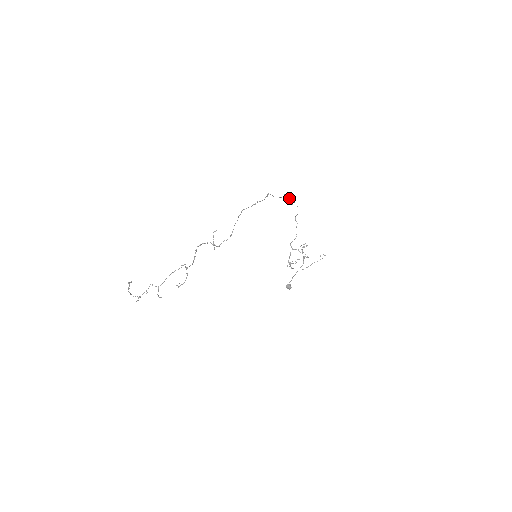
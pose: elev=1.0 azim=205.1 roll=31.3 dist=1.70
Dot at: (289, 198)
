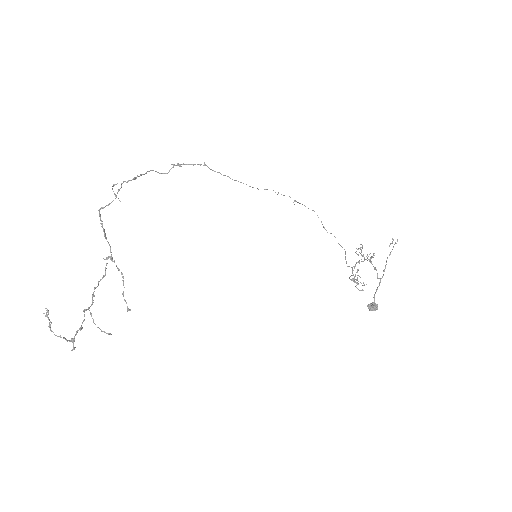
Dot at: occluded
